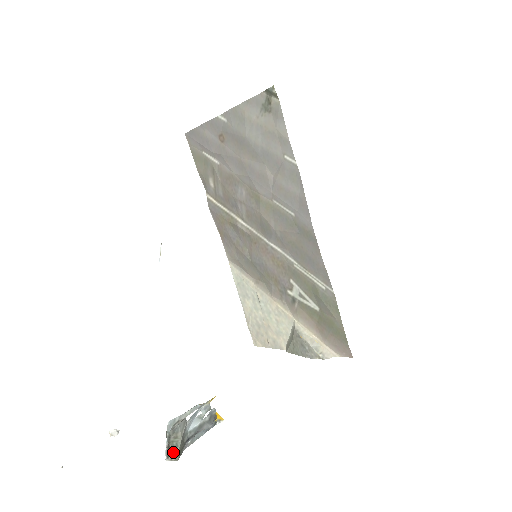
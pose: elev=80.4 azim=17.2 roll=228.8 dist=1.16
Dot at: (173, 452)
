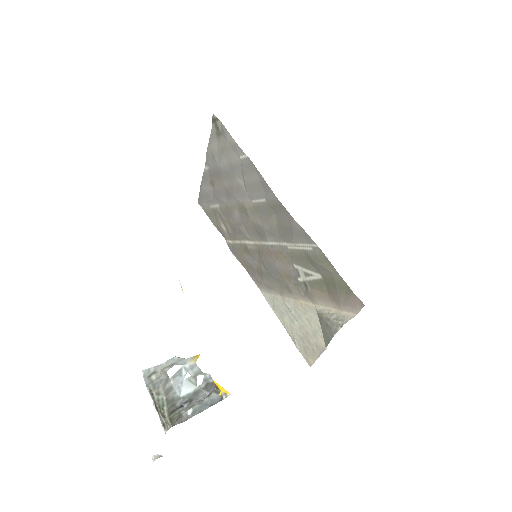
Dot at: (162, 414)
